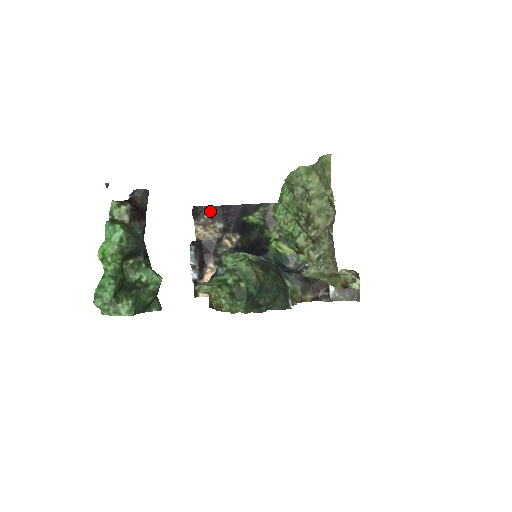
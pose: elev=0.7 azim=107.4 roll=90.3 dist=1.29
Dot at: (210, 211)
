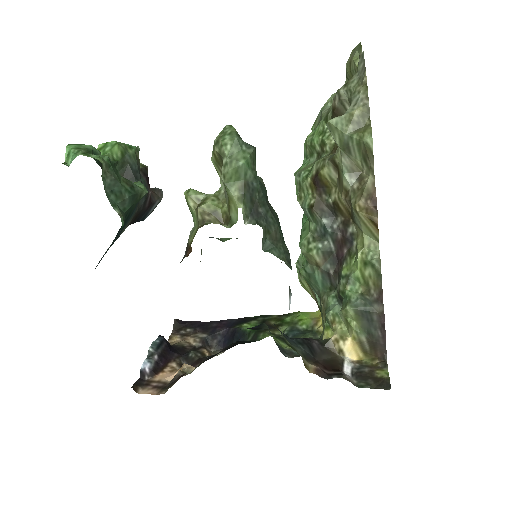
Dot at: (196, 325)
